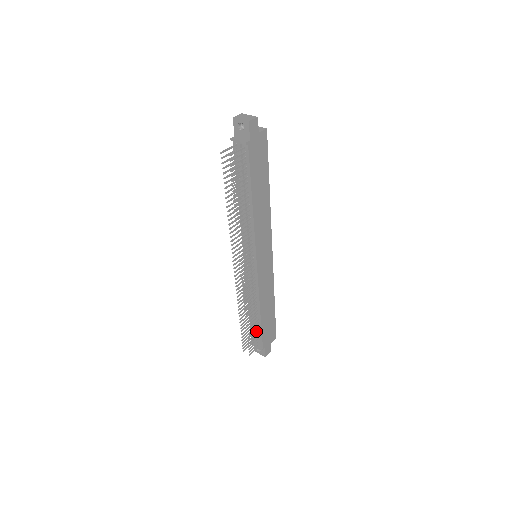
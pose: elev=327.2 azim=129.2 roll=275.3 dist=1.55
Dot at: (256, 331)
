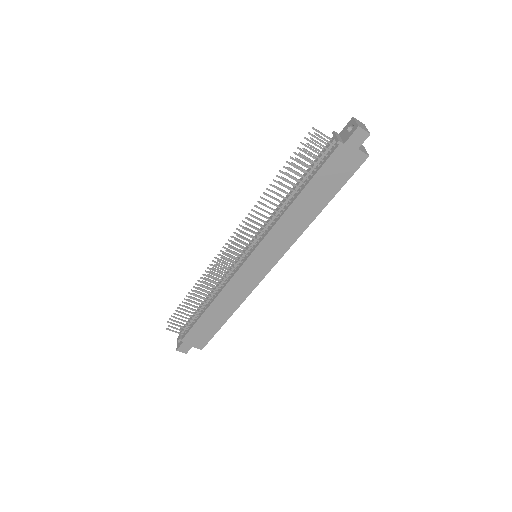
Dot at: (193, 319)
